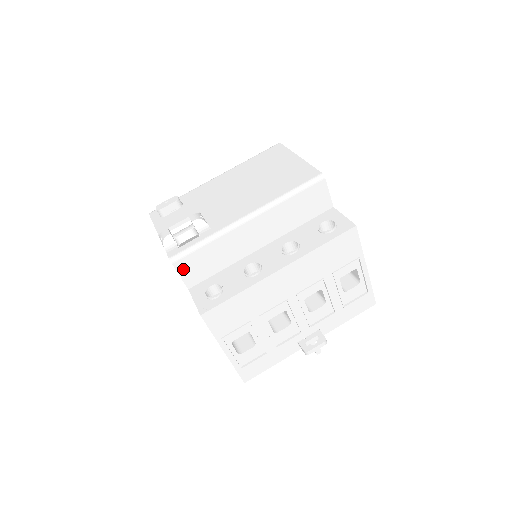
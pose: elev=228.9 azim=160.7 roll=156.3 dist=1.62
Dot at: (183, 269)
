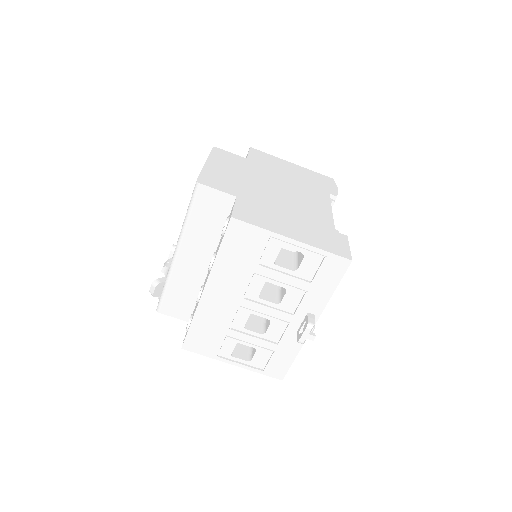
Dot at: (170, 312)
